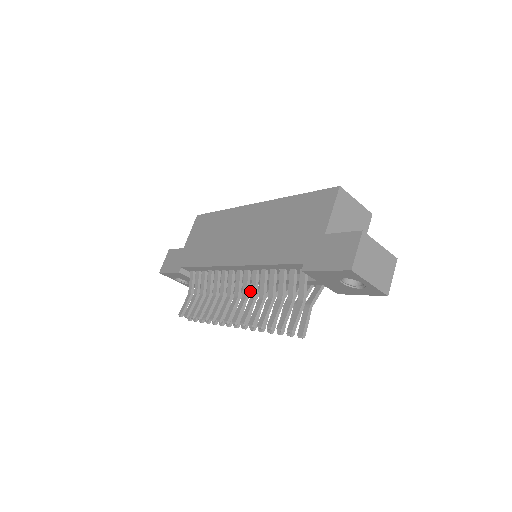
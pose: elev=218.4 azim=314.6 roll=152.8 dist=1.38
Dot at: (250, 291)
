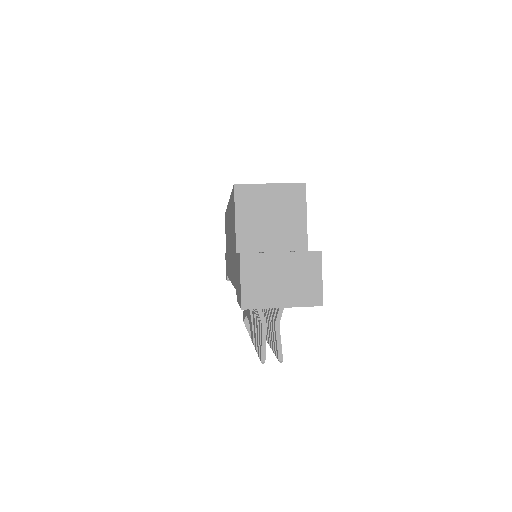
Dot at: occluded
